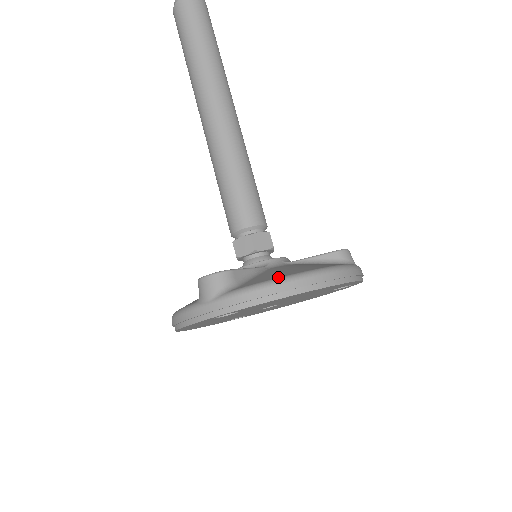
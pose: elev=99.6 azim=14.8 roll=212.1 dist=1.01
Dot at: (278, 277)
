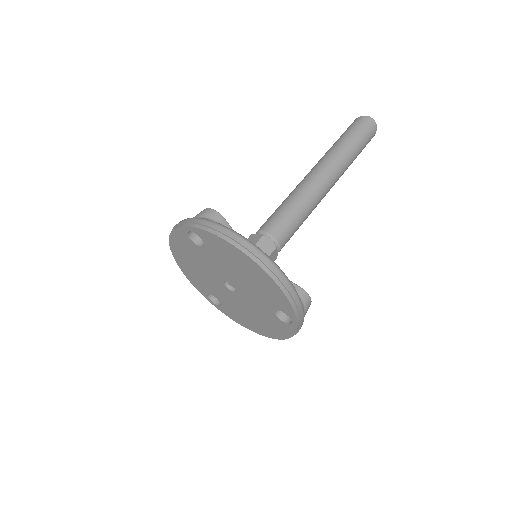
Dot at: occluded
